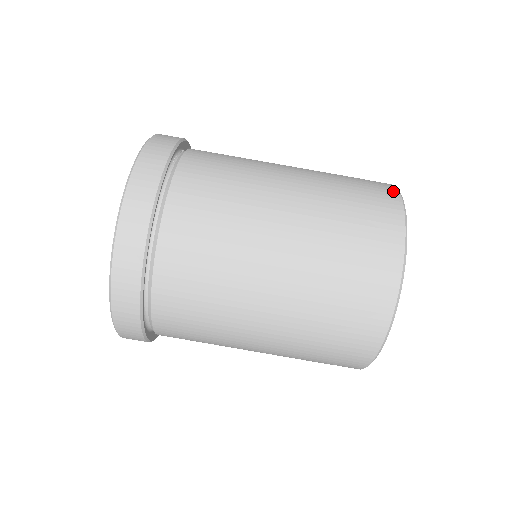
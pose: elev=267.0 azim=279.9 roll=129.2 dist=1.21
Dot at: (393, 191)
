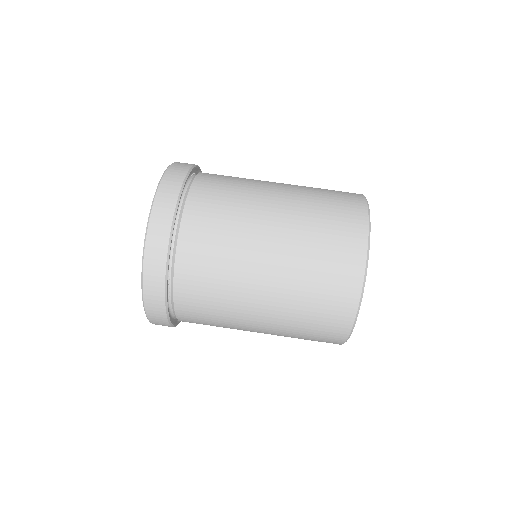
Dot at: occluded
